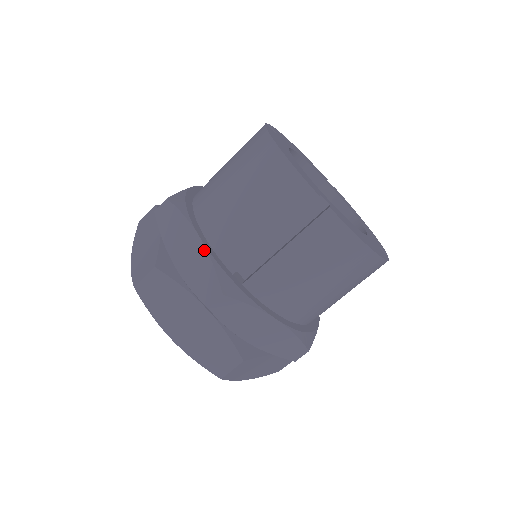
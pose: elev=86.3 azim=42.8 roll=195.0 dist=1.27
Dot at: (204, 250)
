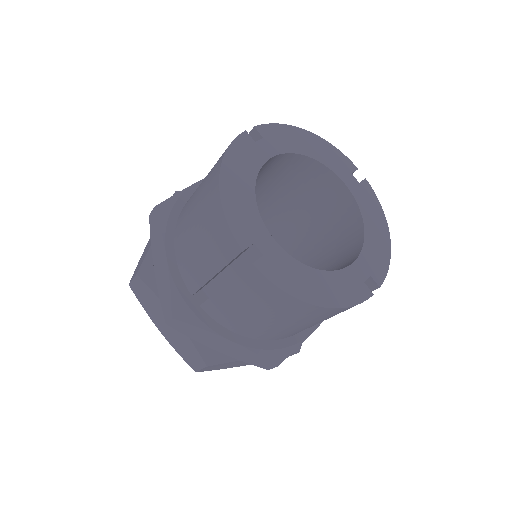
Dot at: (167, 270)
